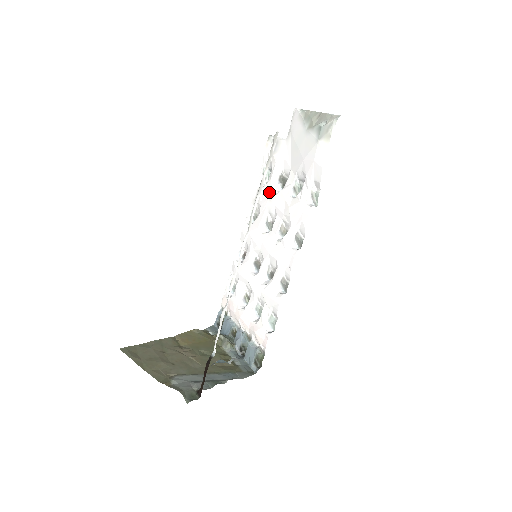
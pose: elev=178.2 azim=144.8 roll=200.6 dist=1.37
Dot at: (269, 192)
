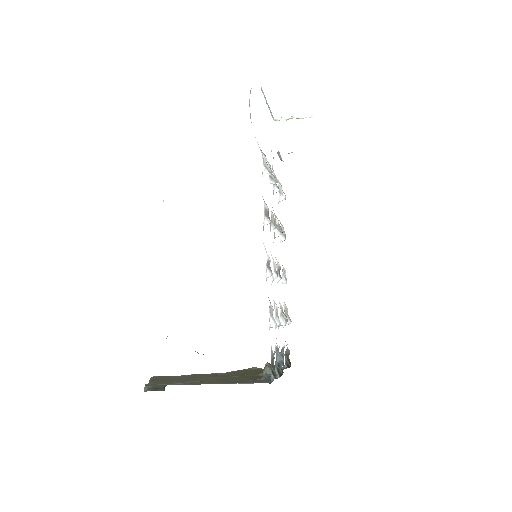
Dot at: occluded
